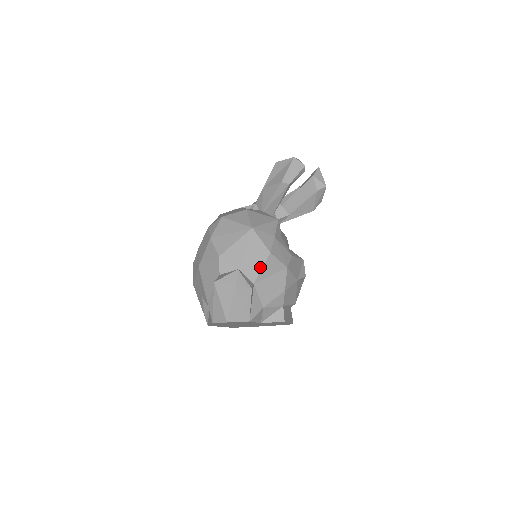
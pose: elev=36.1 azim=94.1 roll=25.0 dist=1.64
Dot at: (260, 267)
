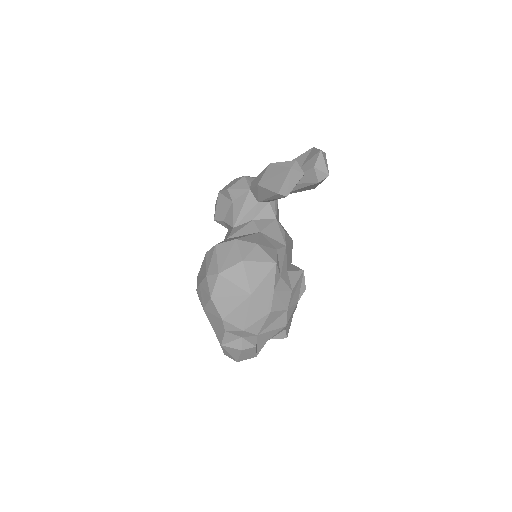
Dot at: (262, 324)
